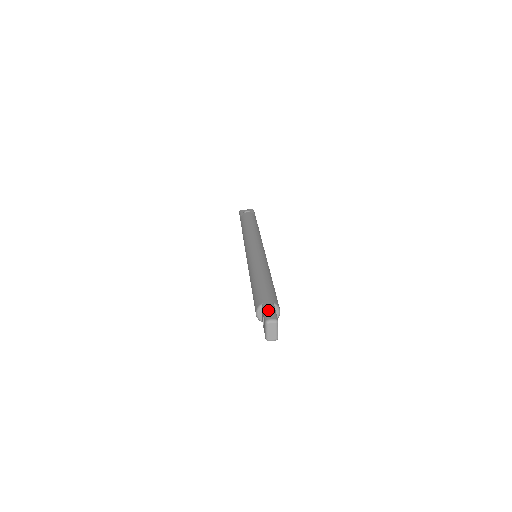
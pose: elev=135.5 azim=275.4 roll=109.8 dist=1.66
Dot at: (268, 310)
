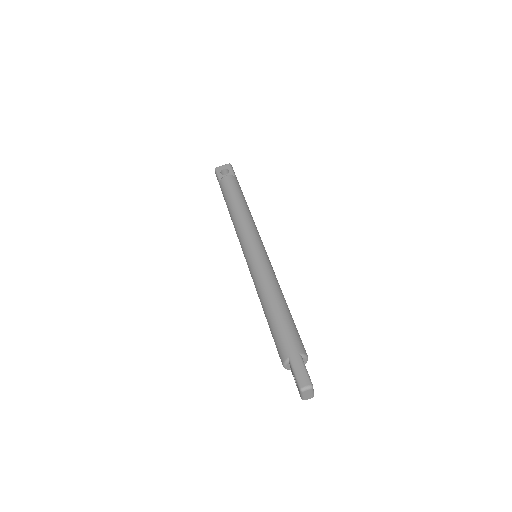
Dot at: (298, 371)
